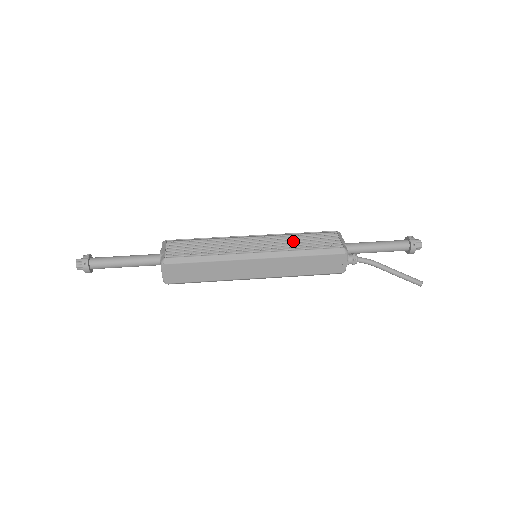
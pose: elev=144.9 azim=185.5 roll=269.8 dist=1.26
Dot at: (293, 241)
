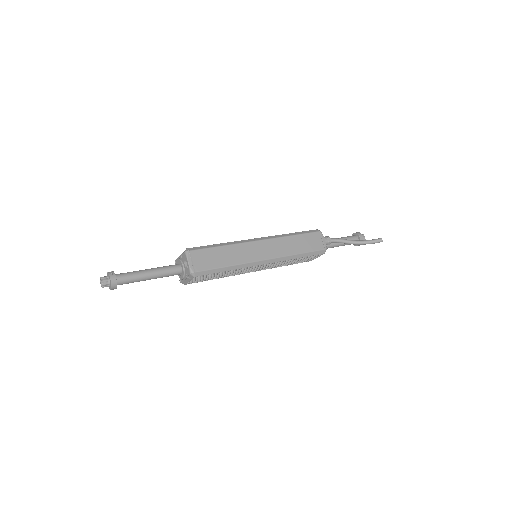
Dot at: occluded
